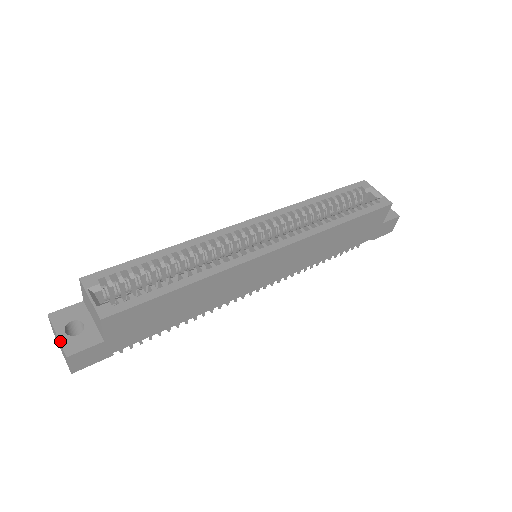
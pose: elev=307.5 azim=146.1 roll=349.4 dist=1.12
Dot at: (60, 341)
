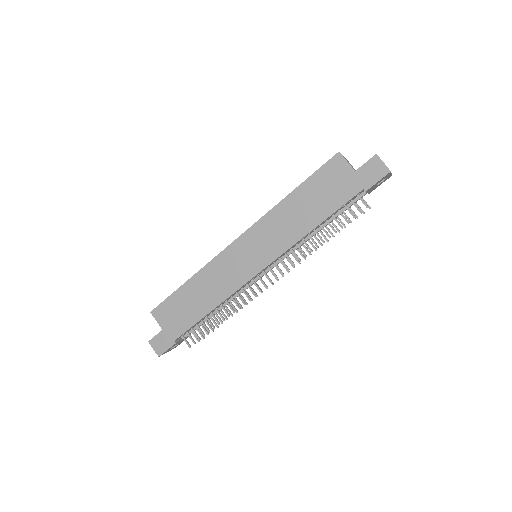
Dot at: occluded
